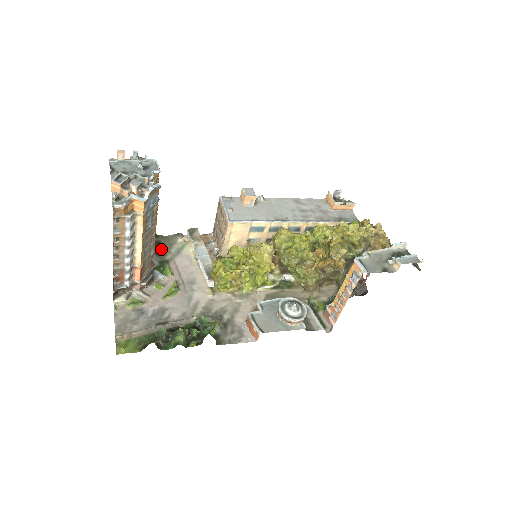
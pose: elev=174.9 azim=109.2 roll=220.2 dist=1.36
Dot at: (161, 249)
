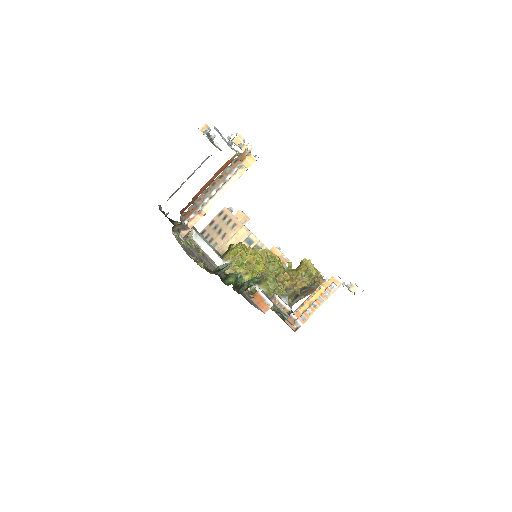
Dot at: occluded
